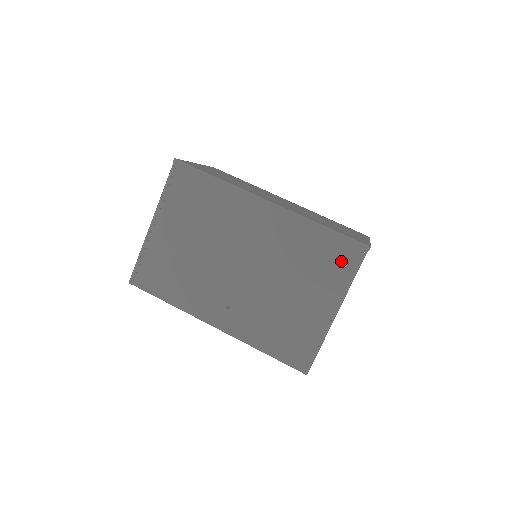
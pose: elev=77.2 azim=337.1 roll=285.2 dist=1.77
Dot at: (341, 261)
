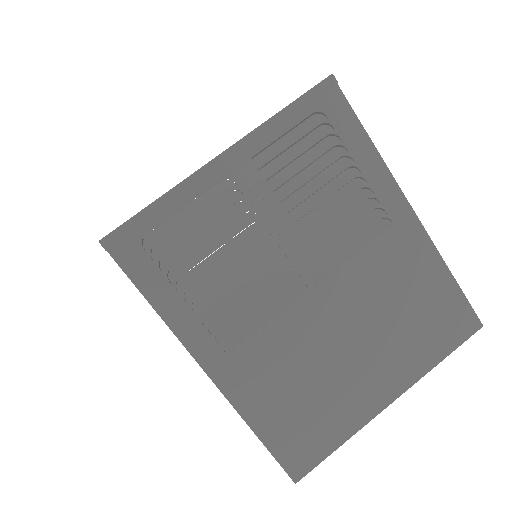
Dot at: occluded
